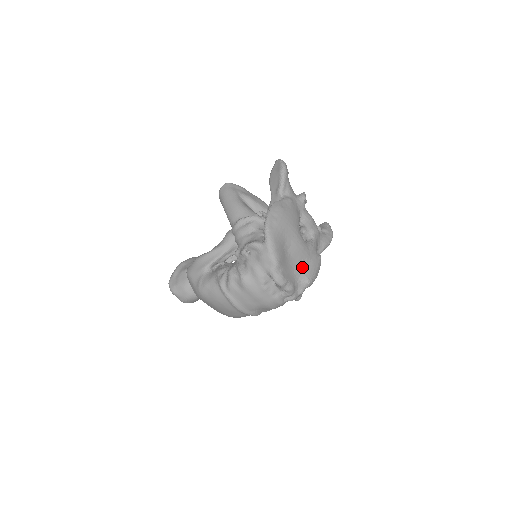
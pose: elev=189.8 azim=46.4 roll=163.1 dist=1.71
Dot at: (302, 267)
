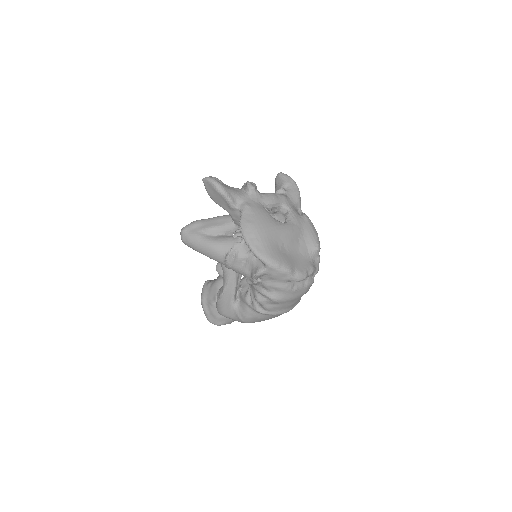
Dot at: (303, 244)
